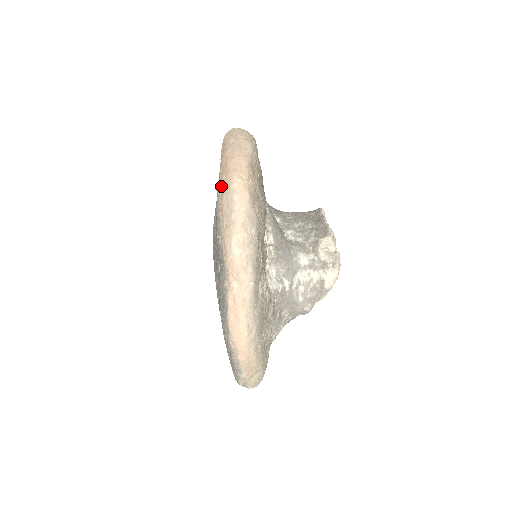
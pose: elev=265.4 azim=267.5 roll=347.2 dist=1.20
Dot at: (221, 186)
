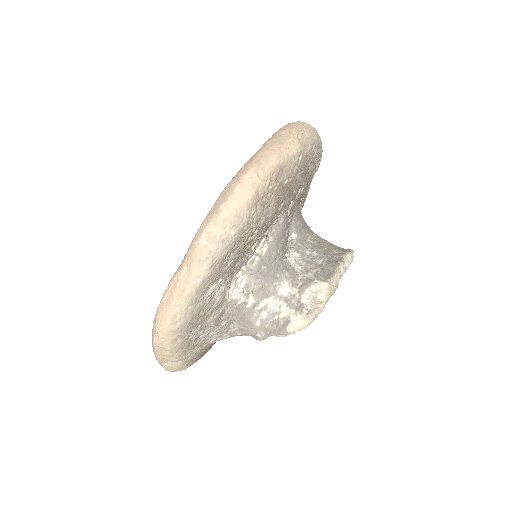
Dot at: (239, 170)
